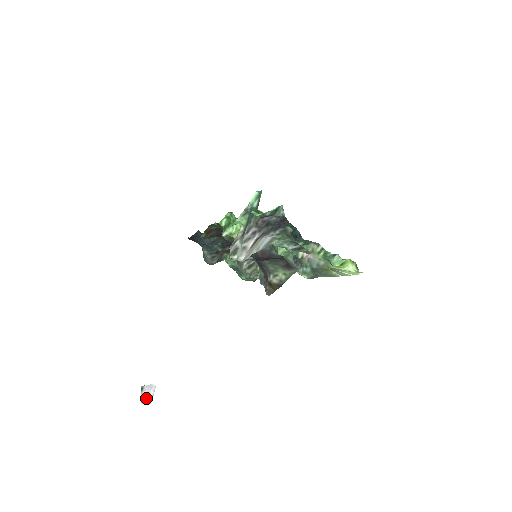
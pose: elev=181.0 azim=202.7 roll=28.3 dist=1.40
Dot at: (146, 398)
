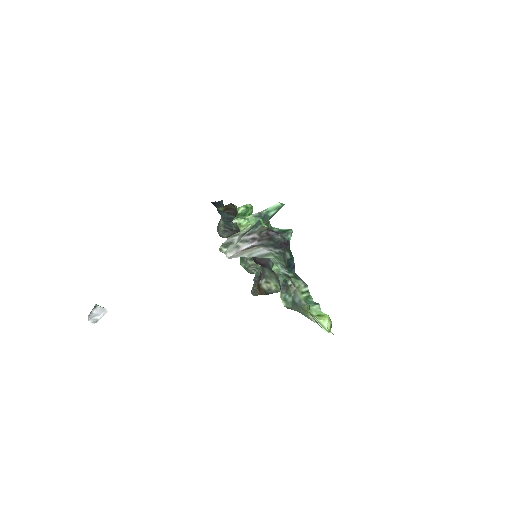
Dot at: (94, 317)
